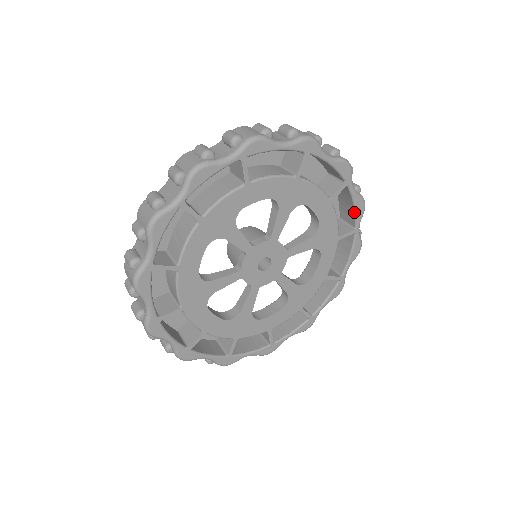
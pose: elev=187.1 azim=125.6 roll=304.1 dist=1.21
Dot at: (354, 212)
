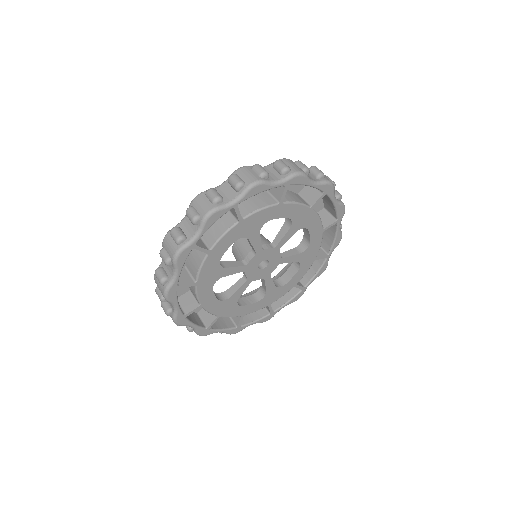
Dot at: (333, 242)
